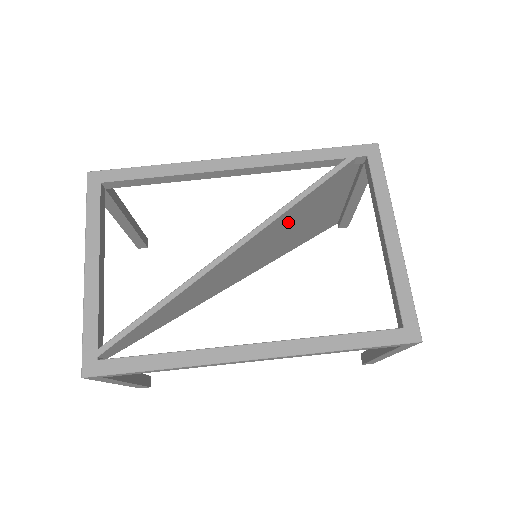
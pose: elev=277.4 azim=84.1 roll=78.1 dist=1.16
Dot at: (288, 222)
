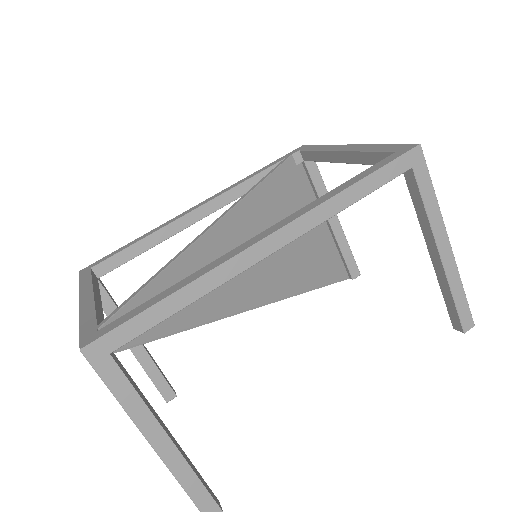
Dot at: (267, 216)
